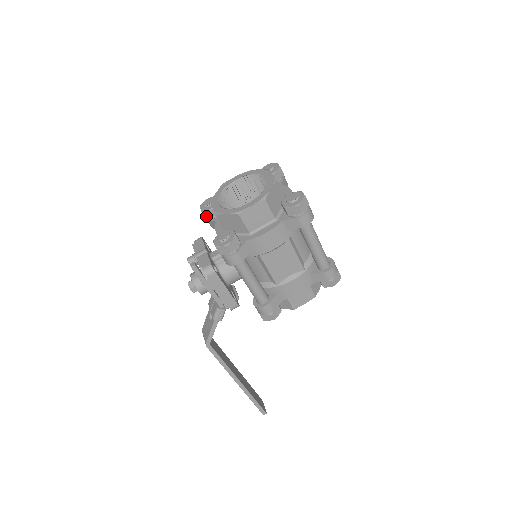
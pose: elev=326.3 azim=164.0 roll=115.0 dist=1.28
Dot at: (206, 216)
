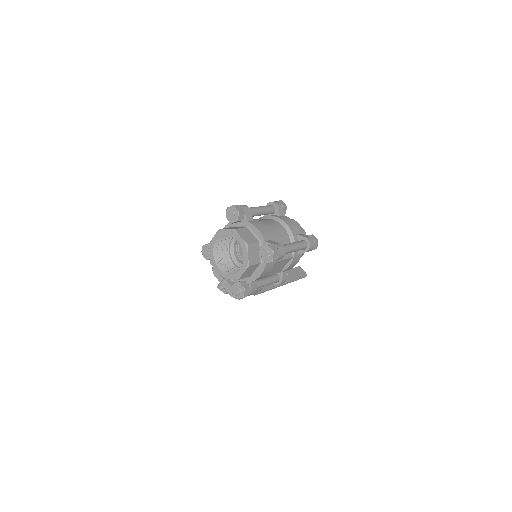
Dot at: occluded
